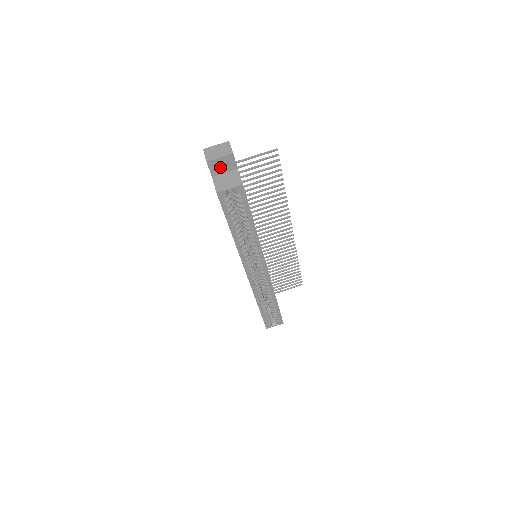
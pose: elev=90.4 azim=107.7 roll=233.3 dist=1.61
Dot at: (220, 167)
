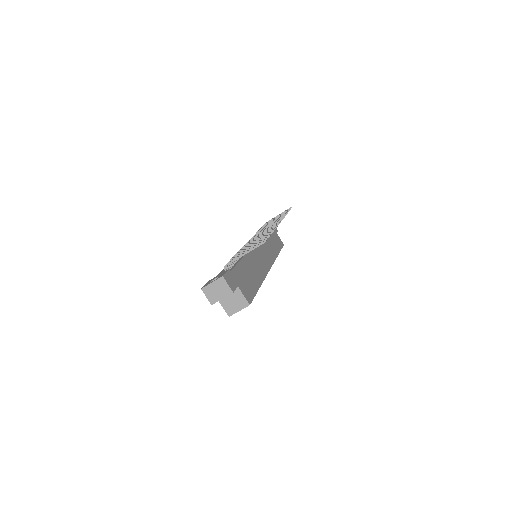
Dot at: occluded
